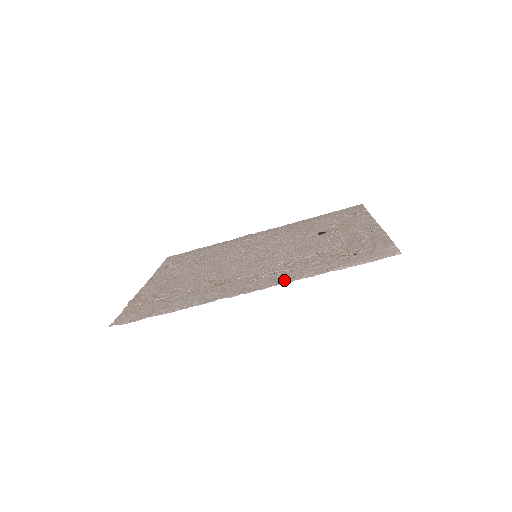
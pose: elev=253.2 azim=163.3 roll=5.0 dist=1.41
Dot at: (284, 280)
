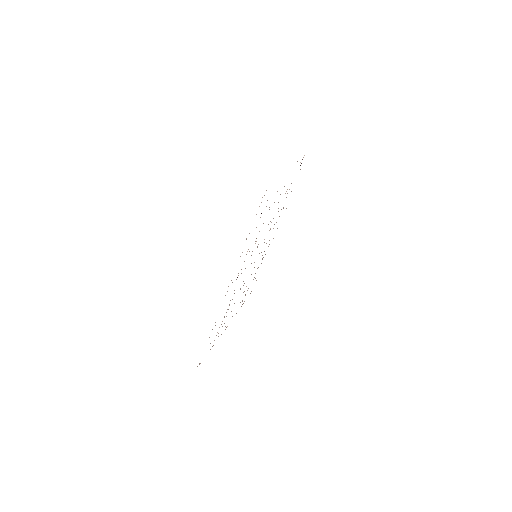
Dot at: occluded
